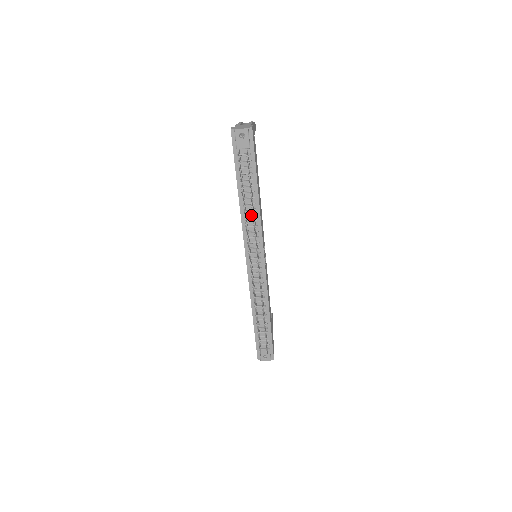
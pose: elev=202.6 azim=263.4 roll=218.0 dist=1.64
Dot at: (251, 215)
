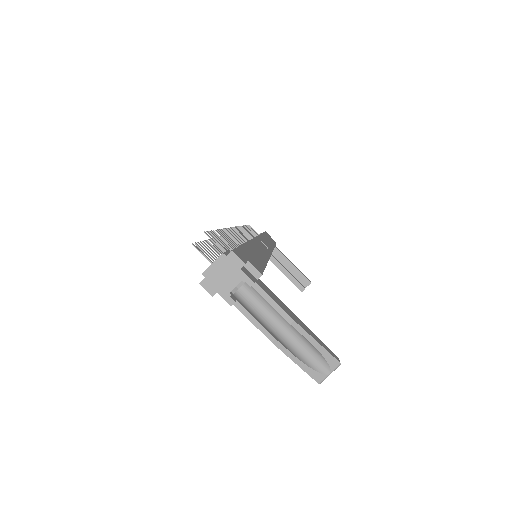
Dot at: occluded
